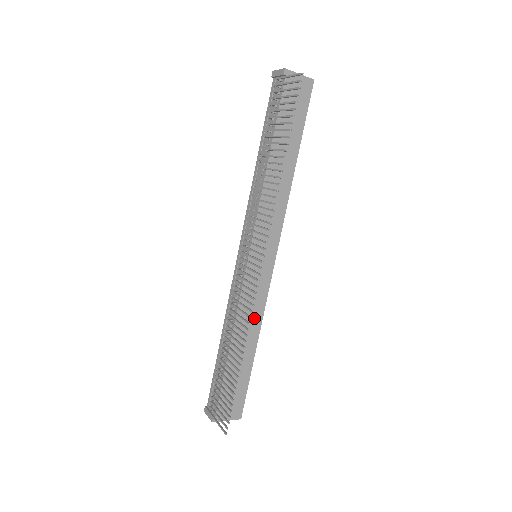
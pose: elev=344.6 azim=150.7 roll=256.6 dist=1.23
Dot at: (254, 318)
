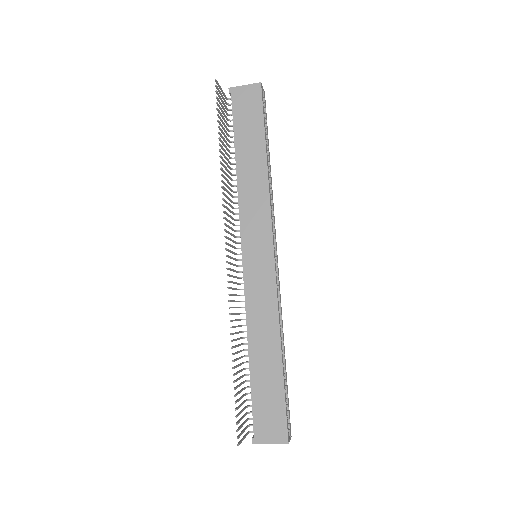
Dot at: (268, 319)
